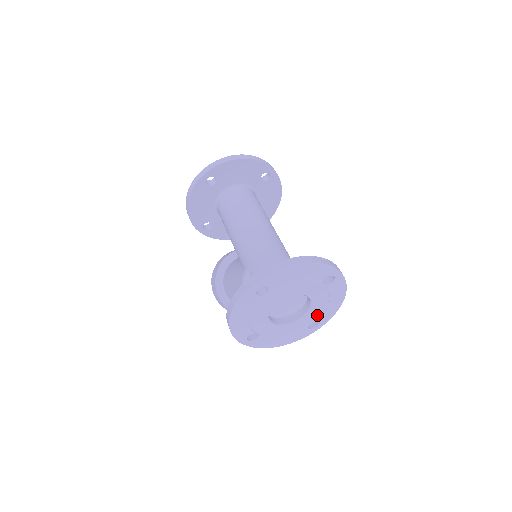
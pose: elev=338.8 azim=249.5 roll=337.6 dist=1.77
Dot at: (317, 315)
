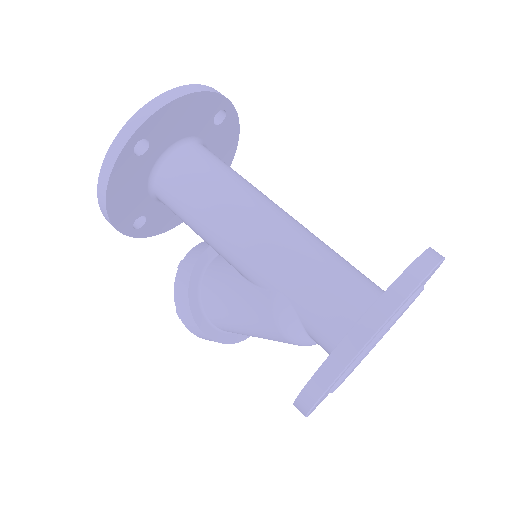
Dot at: occluded
